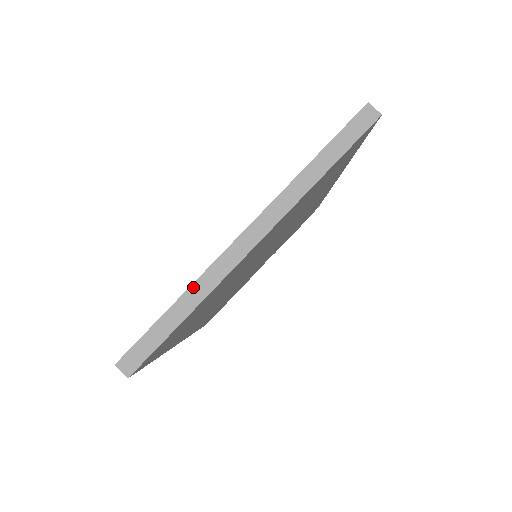
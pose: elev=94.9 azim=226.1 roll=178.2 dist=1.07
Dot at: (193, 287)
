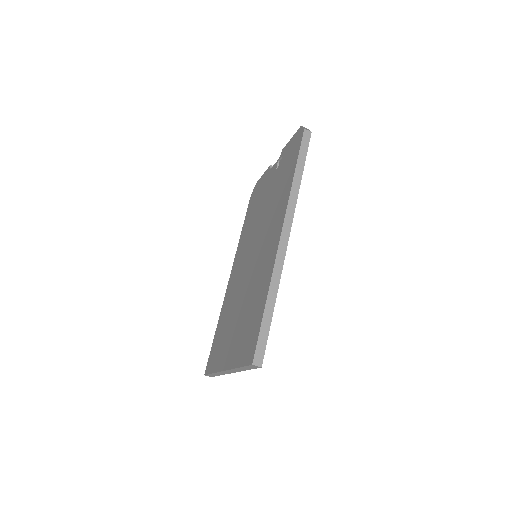
Dot at: (216, 373)
